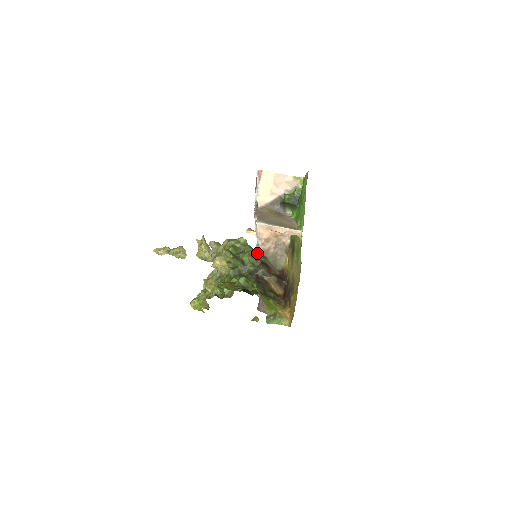
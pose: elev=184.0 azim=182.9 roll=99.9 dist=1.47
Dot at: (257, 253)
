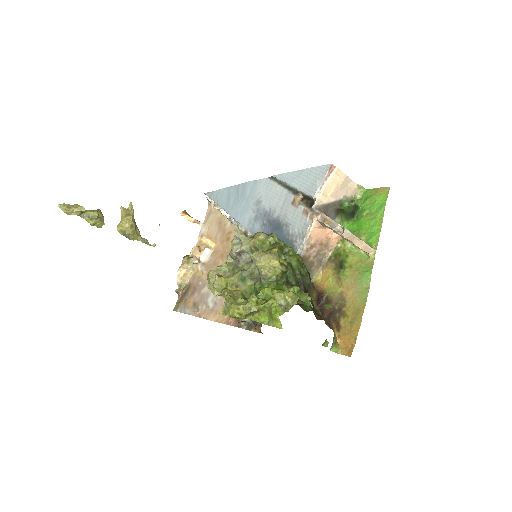
Dot at: (302, 259)
